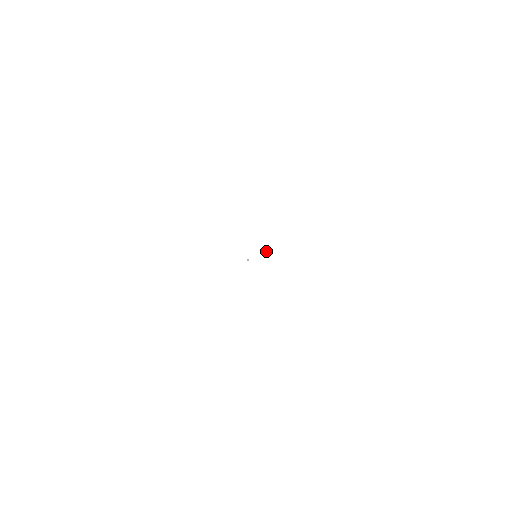
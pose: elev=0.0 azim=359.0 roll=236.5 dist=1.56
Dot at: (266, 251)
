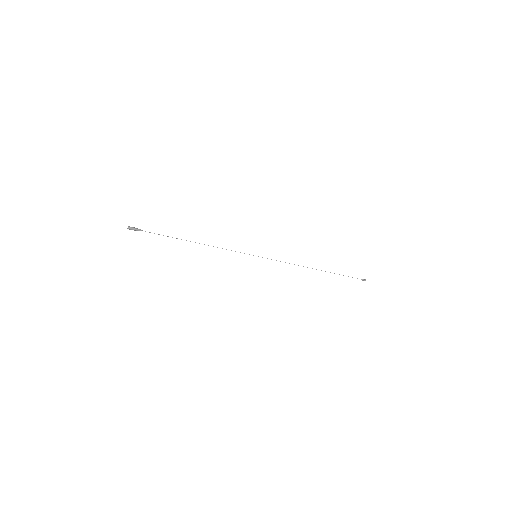
Dot at: (140, 230)
